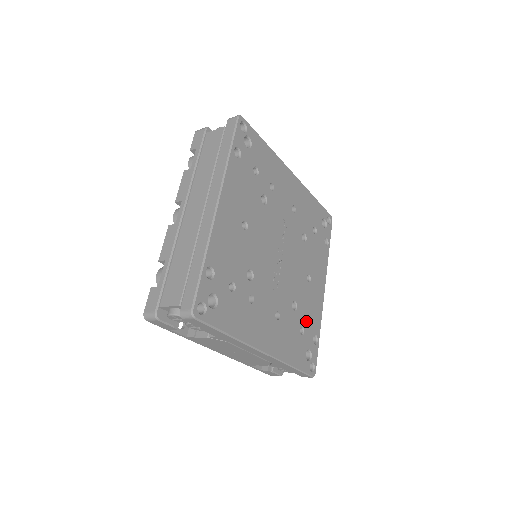
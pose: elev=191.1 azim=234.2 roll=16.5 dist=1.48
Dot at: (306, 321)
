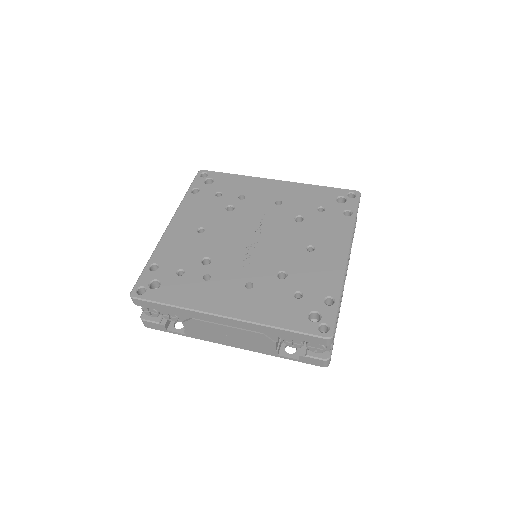
Dot at: (307, 286)
